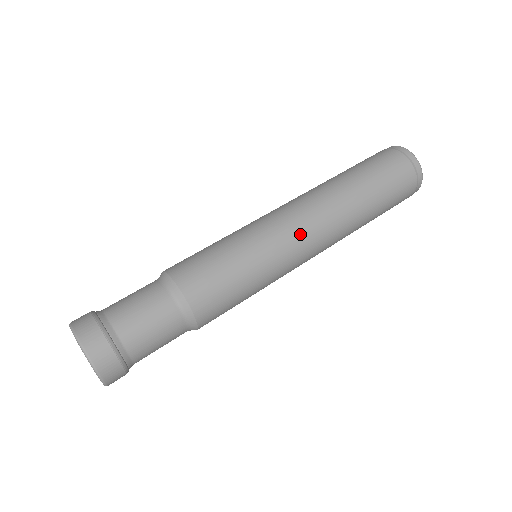
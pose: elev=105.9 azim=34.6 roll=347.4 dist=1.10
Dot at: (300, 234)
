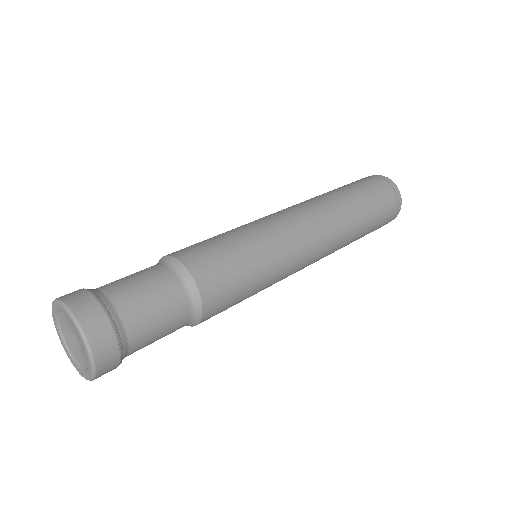
Dot at: (307, 259)
